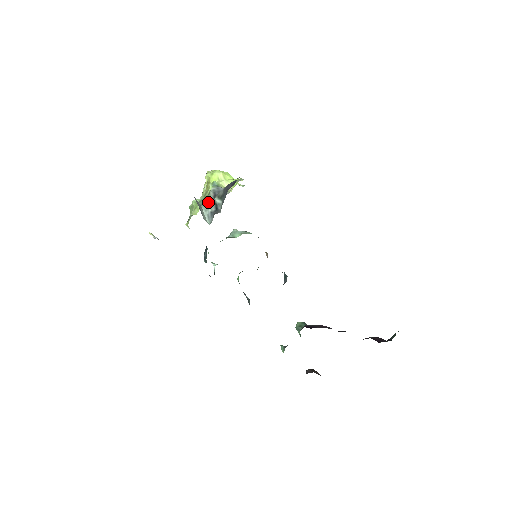
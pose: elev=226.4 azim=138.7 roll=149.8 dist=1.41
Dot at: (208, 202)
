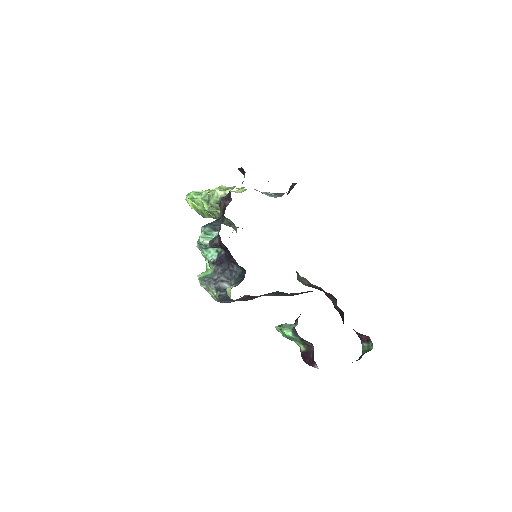
Dot at: (256, 190)
